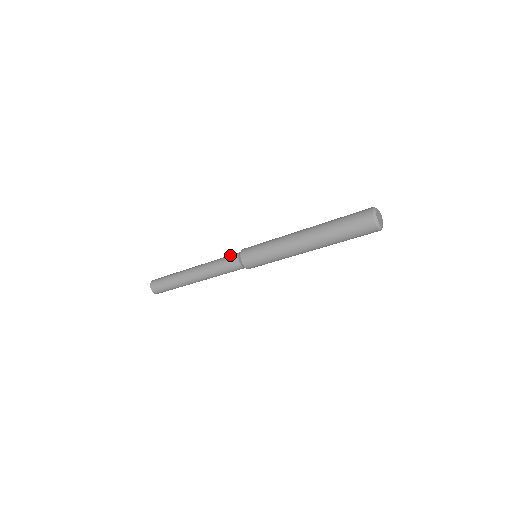
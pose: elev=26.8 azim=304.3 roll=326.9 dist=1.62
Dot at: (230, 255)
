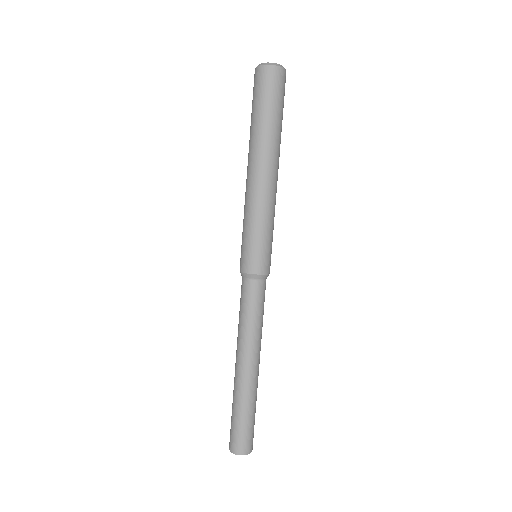
Dot at: occluded
